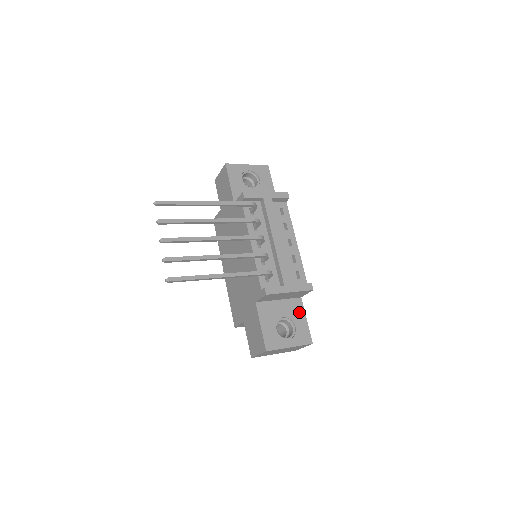
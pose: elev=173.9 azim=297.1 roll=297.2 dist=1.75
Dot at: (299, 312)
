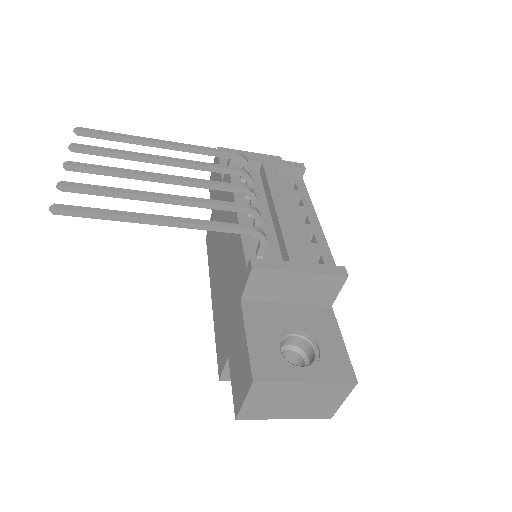
Dot at: (327, 327)
